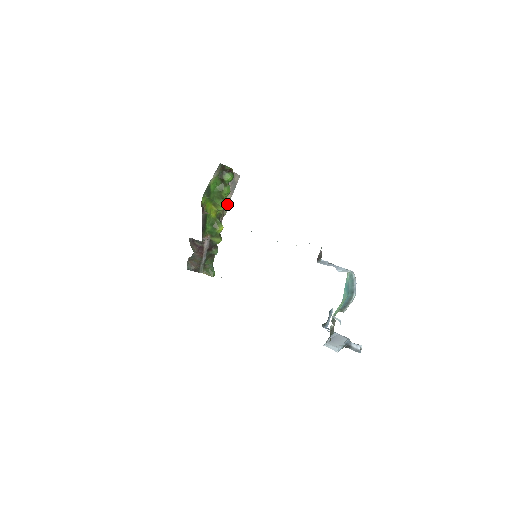
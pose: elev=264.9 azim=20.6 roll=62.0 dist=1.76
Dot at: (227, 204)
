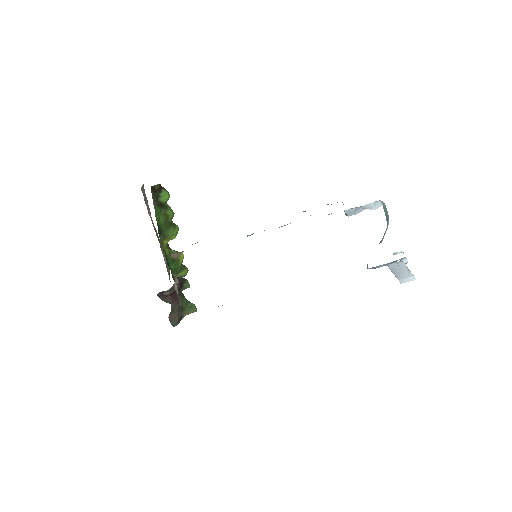
Dot at: (178, 227)
